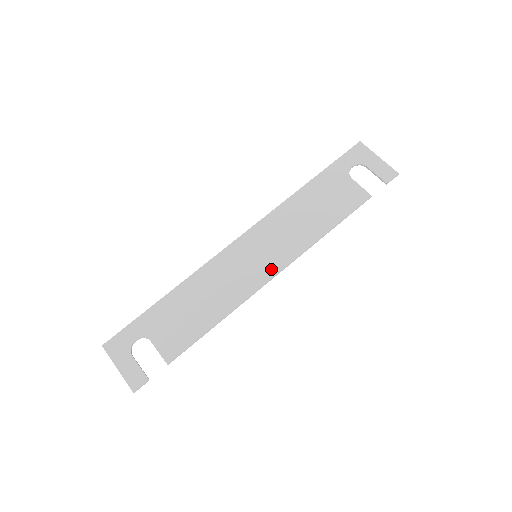
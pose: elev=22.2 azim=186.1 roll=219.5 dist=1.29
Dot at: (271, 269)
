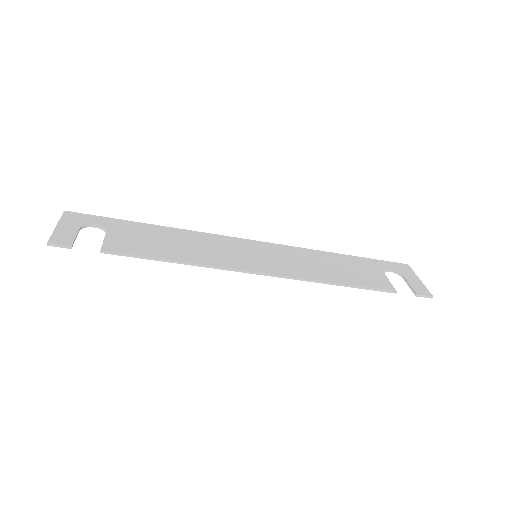
Dot at: (262, 268)
